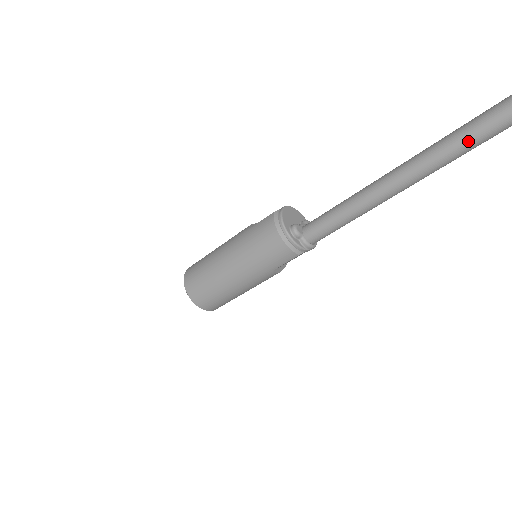
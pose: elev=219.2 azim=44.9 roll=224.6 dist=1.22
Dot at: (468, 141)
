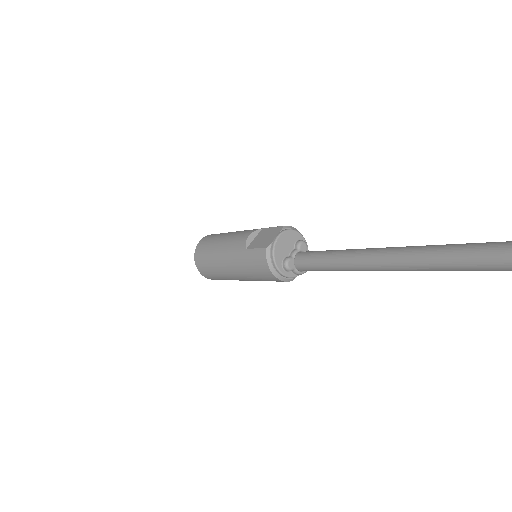
Dot at: (450, 269)
